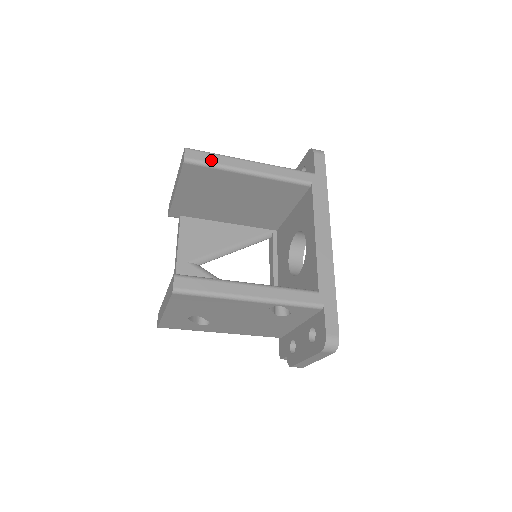
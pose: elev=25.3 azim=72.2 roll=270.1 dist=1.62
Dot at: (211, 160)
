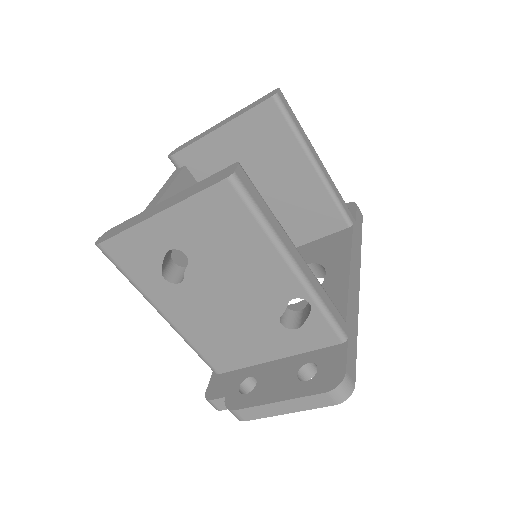
Dot at: (295, 120)
